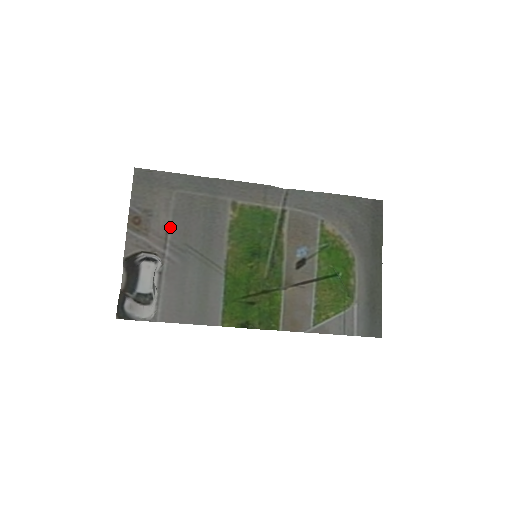
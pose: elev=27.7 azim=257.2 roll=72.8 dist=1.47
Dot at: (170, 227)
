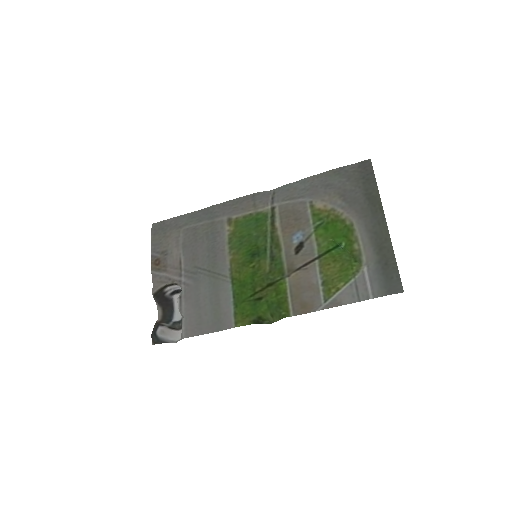
Dot at: (182, 258)
